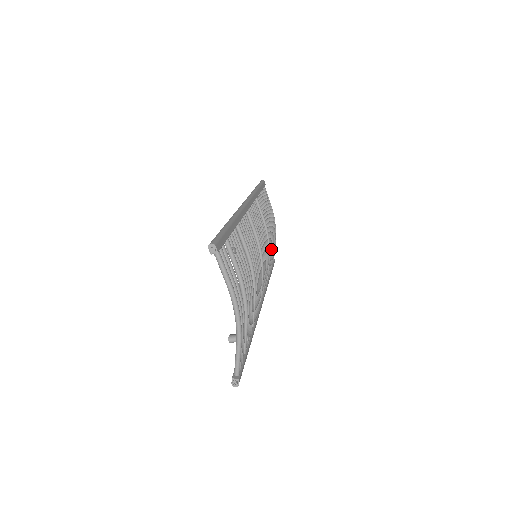
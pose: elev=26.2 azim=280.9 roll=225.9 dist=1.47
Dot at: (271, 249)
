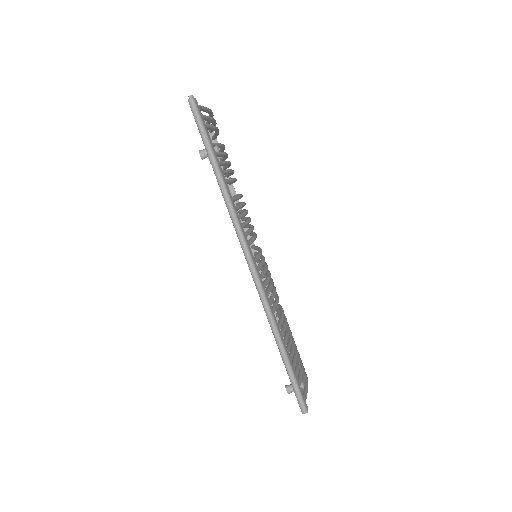
Dot at: (288, 332)
